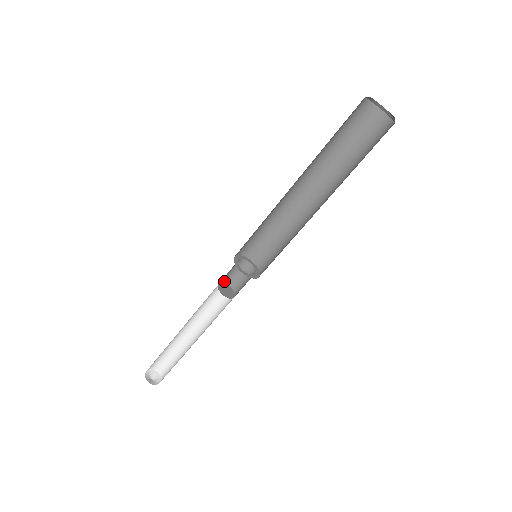
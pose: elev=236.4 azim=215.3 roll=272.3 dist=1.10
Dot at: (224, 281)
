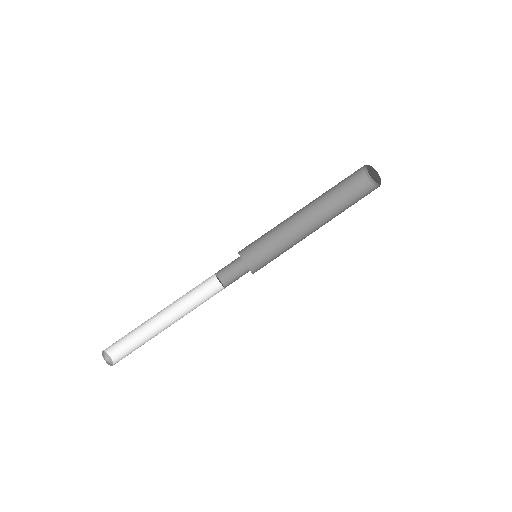
Dot at: (219, 275)
